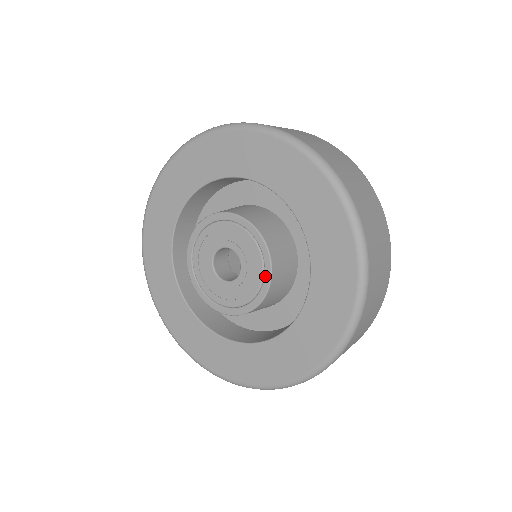
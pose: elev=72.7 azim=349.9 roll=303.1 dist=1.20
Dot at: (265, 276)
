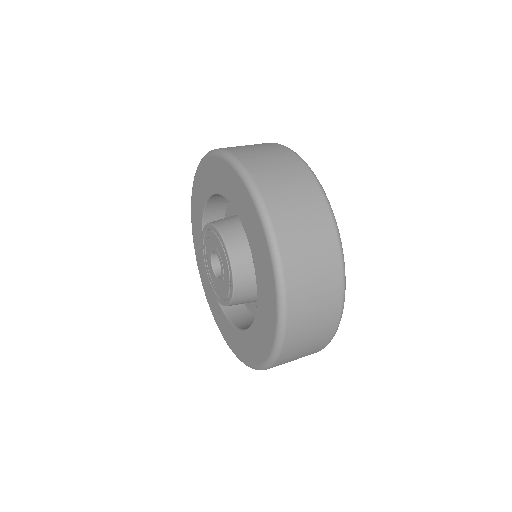
Dot at: (221, 241)
